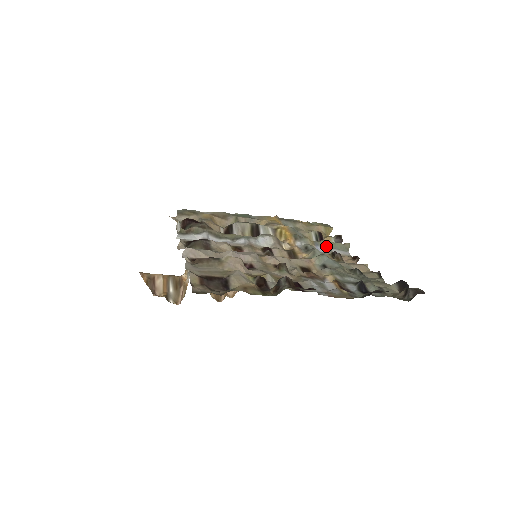
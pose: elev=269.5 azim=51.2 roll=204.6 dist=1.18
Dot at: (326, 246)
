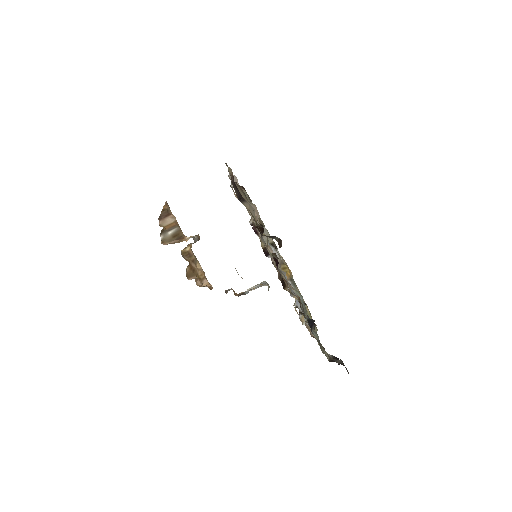
Dot at: occluded
